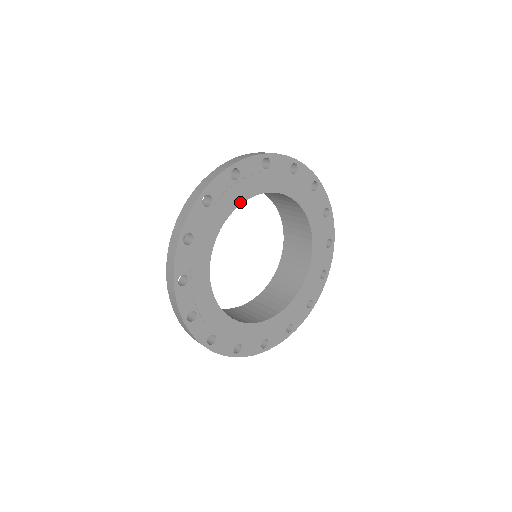
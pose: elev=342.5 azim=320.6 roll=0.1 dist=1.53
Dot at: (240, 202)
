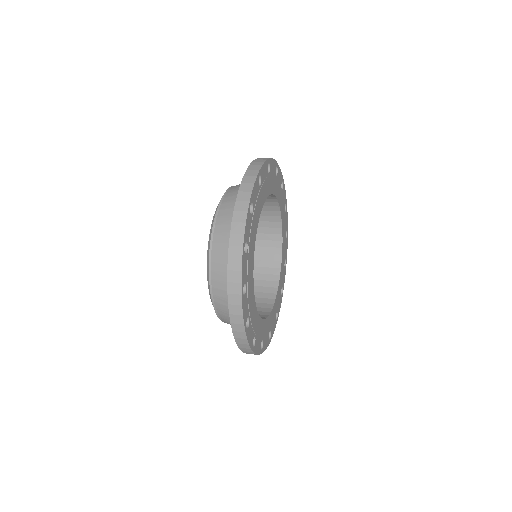
Dot at: (268, 194)
